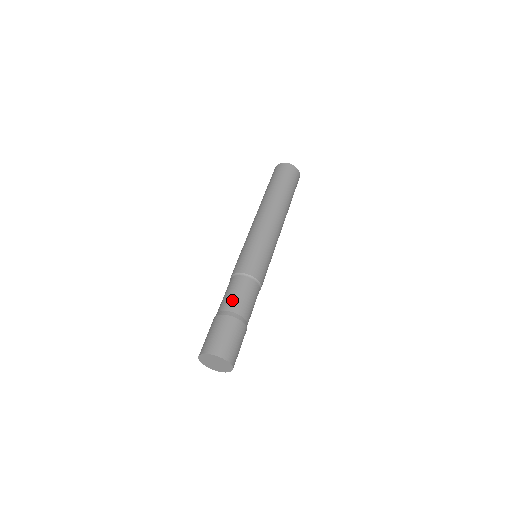
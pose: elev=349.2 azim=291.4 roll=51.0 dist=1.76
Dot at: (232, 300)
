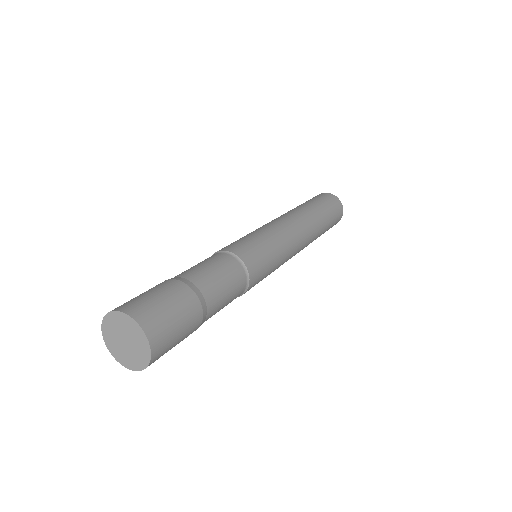
Dot at: (202, 272)
